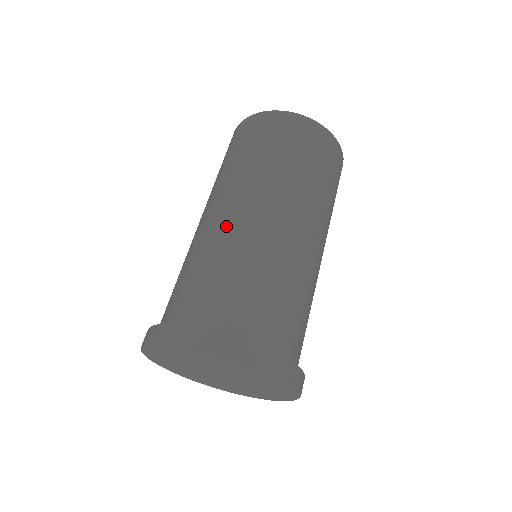
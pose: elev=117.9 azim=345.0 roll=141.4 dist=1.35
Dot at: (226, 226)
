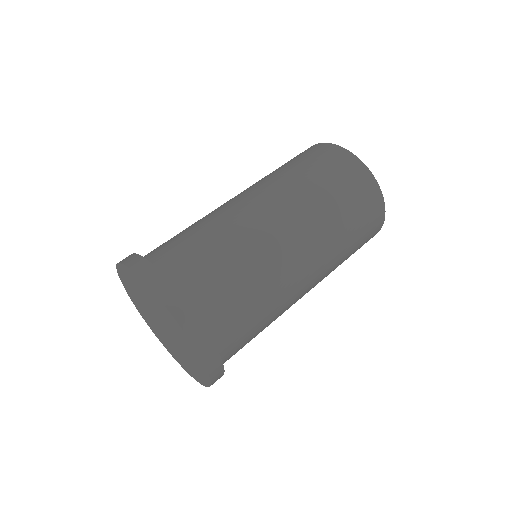
Dot at: occluded
